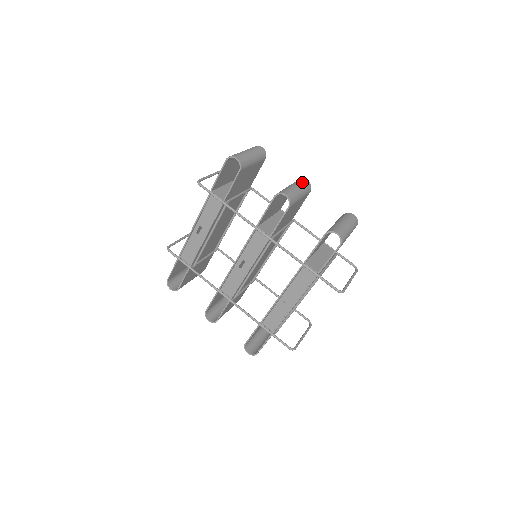
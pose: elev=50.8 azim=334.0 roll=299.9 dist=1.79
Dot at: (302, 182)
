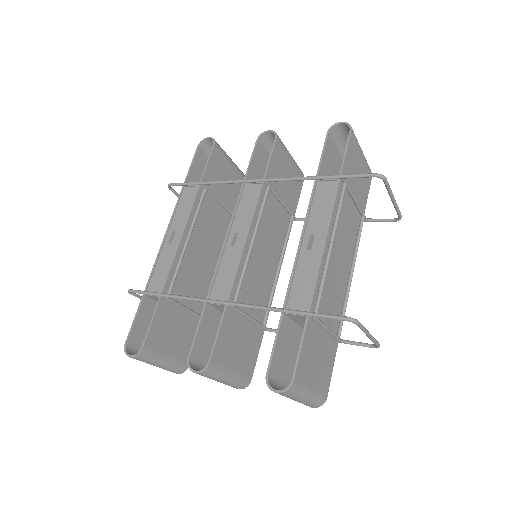
Dot at: occluded
